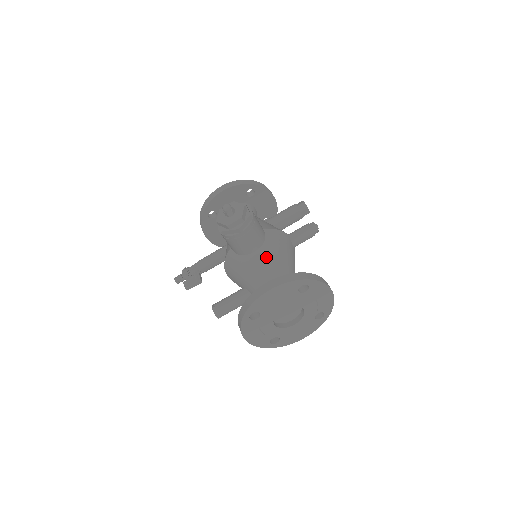
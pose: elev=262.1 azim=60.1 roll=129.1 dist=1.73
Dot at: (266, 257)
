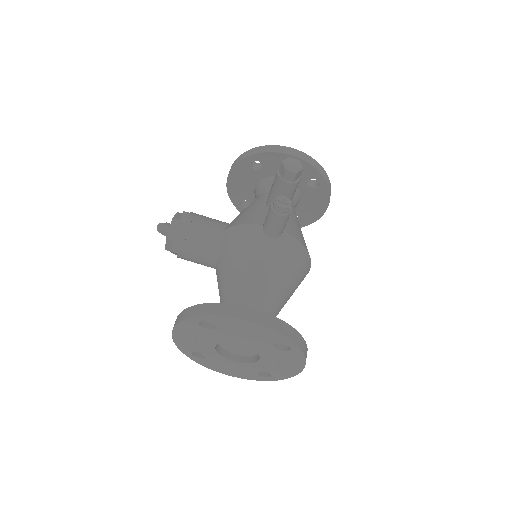
Dot at: (220, 271)
